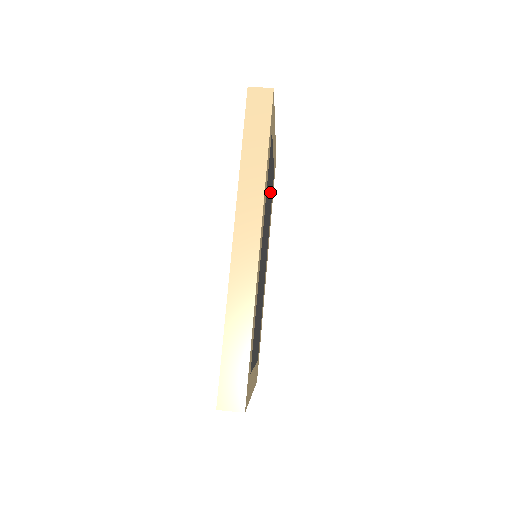
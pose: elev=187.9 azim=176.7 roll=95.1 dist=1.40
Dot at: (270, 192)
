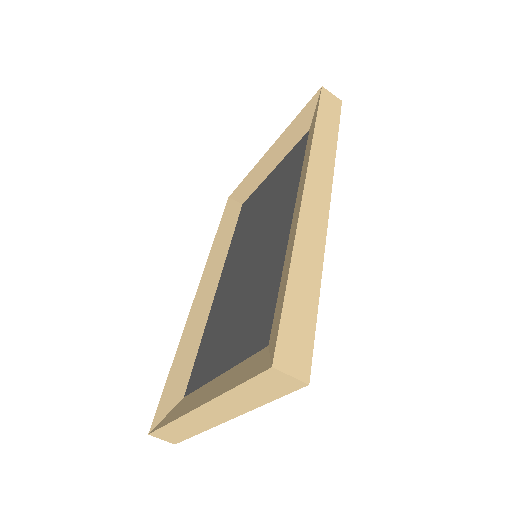
Dot at: occluded
